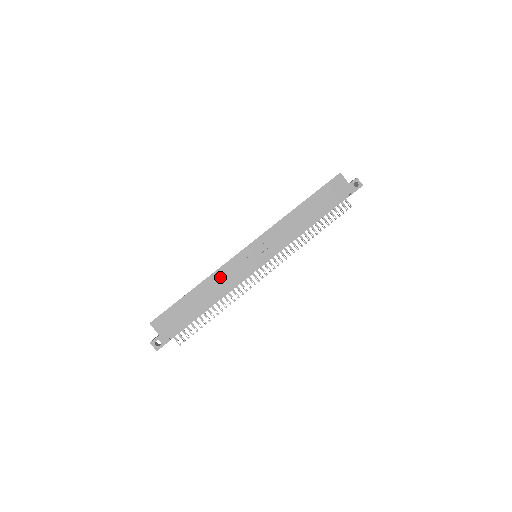
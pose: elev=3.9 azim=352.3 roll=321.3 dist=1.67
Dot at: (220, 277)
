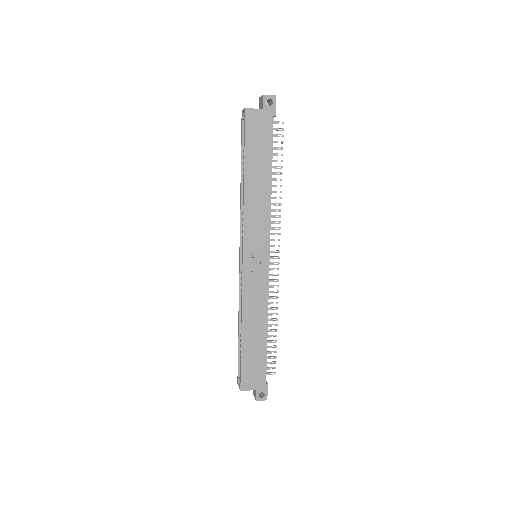
Dot at: (250, 306)
